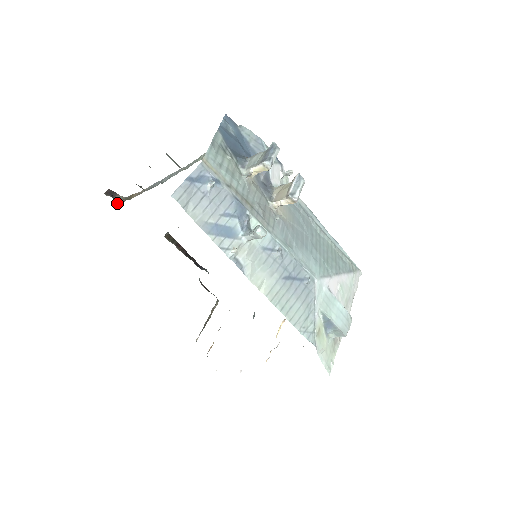
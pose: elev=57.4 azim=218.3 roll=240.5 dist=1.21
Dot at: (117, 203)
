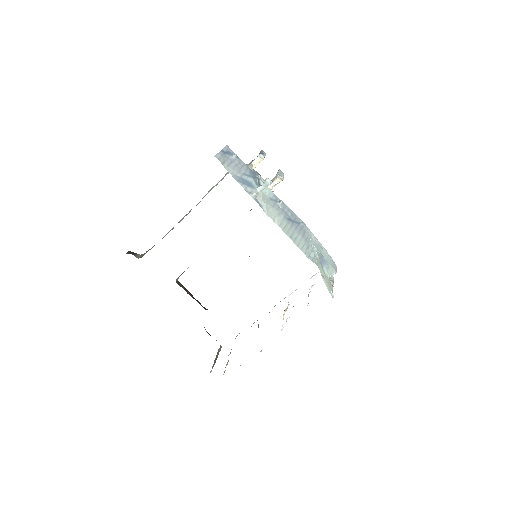
Dot at: occluded
